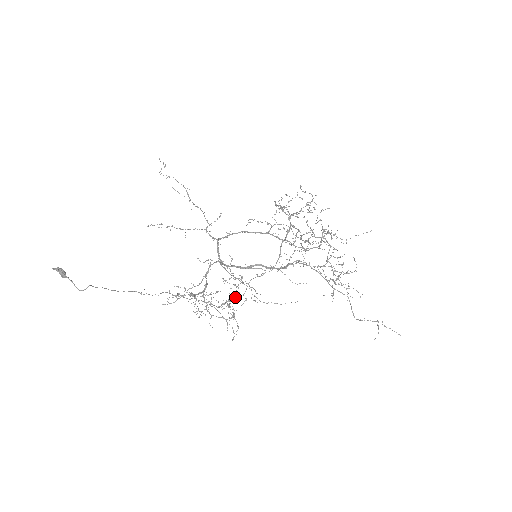
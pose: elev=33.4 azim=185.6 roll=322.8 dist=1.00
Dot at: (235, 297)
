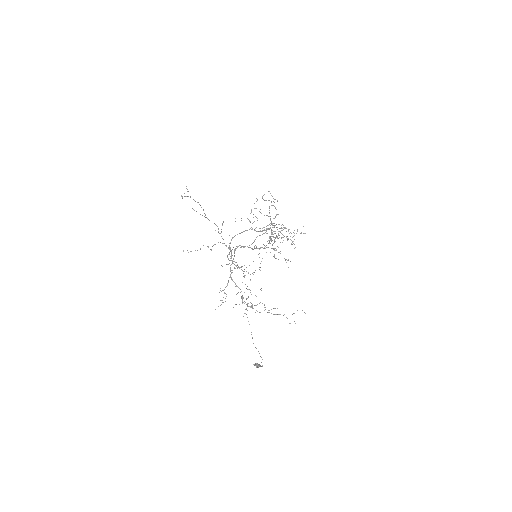
Dot at: occluded
